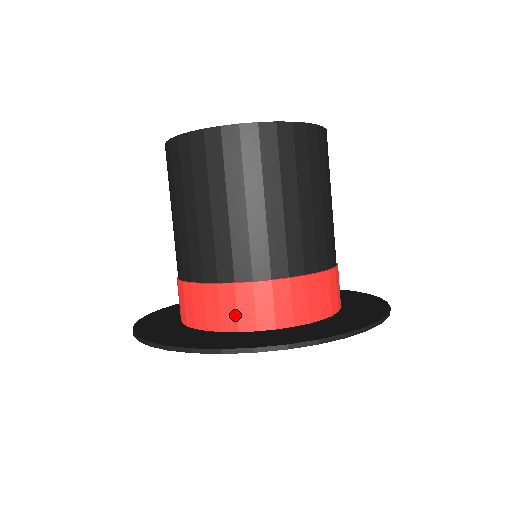
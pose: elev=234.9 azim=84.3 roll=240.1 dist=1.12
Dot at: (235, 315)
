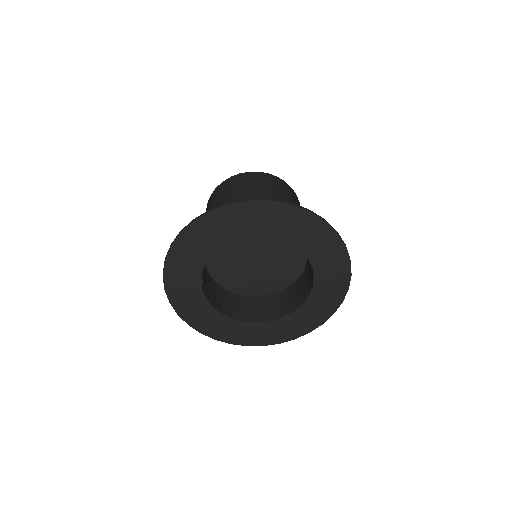
Dot at: occluded
